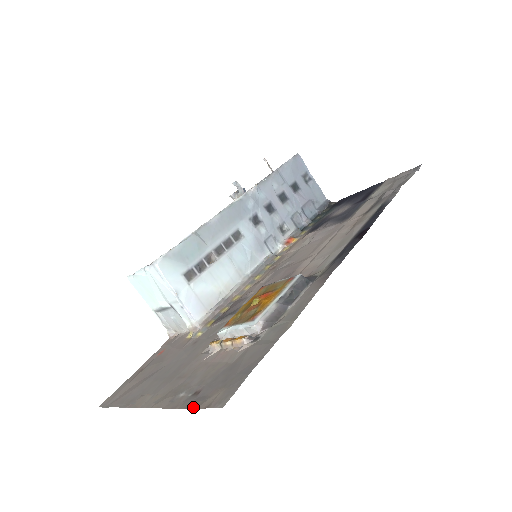
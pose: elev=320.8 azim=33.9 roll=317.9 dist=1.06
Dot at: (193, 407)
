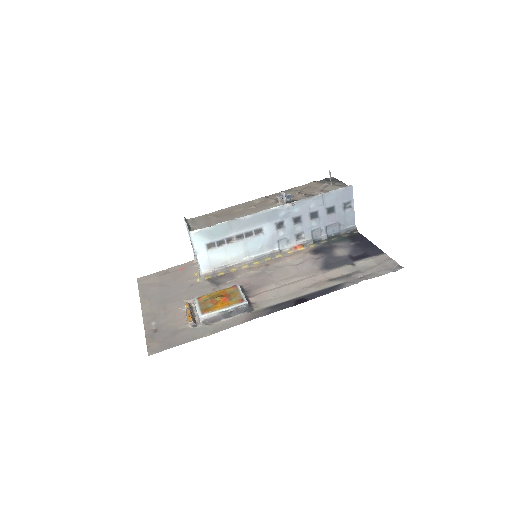
Dot at: (146, 340)
